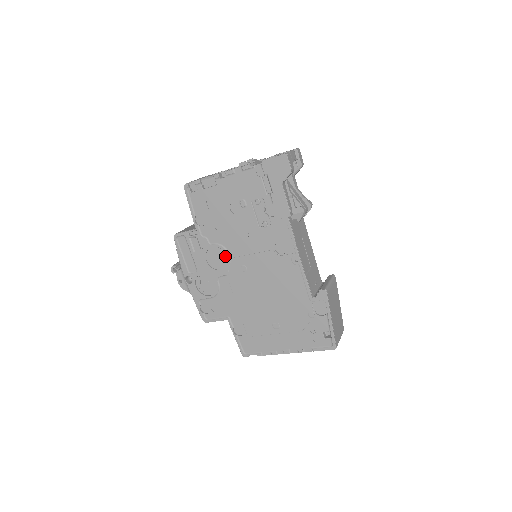
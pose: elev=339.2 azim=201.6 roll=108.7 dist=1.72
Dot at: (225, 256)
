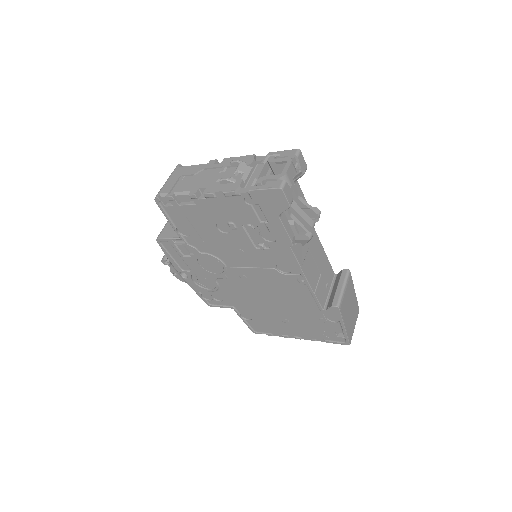
Dot at: (220, 265)
